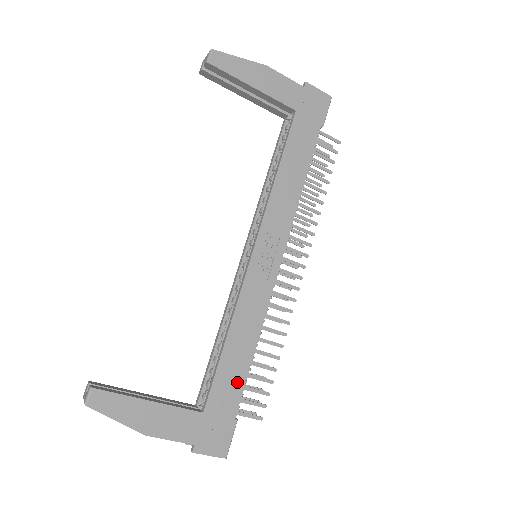
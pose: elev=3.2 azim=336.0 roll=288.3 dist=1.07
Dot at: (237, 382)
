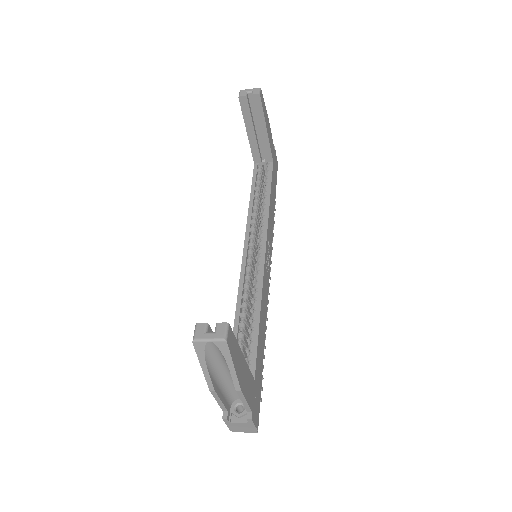
Dot at: (262, 358)
